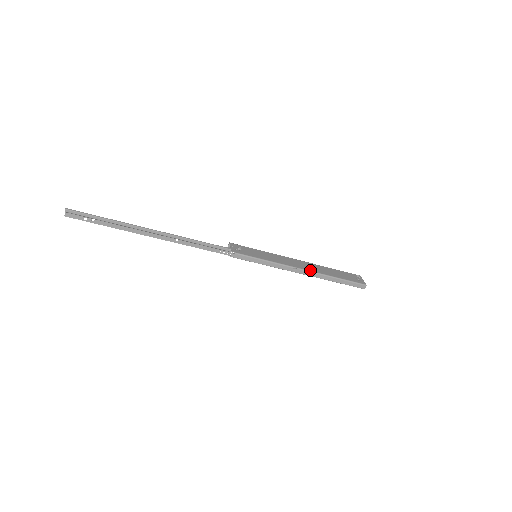
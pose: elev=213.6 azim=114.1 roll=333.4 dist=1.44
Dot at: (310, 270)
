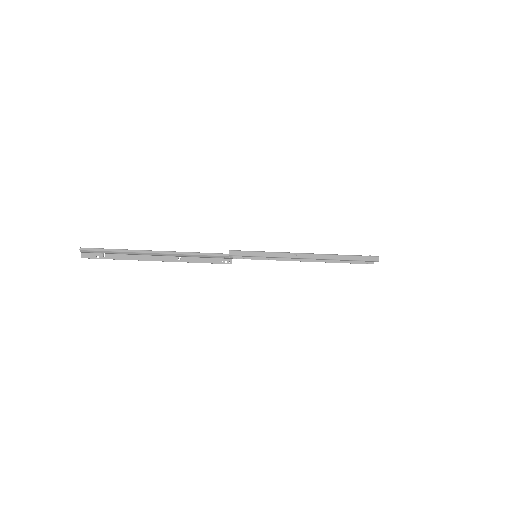
Dot at: (312, 253)
